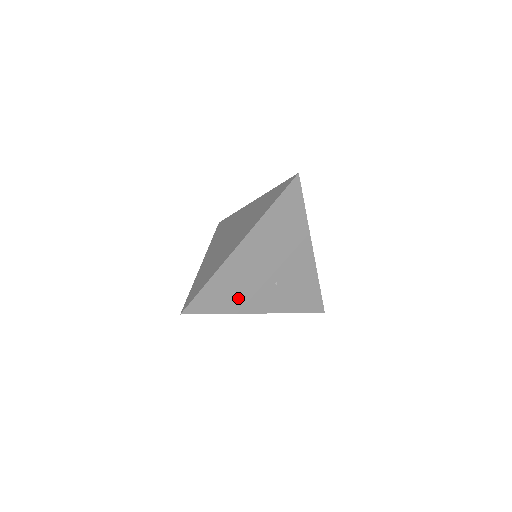
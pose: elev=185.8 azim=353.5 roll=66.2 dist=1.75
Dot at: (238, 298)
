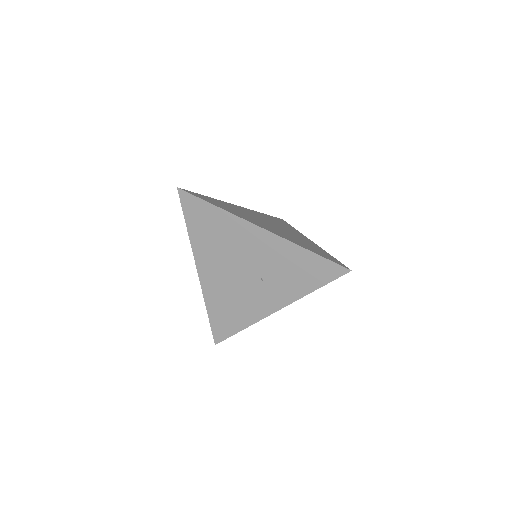
Dot at: (243, 310)
